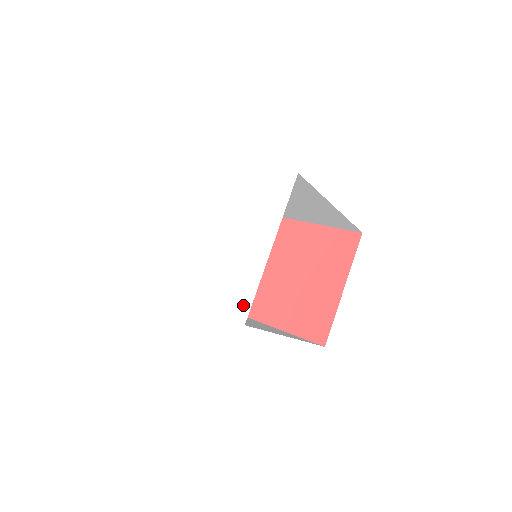
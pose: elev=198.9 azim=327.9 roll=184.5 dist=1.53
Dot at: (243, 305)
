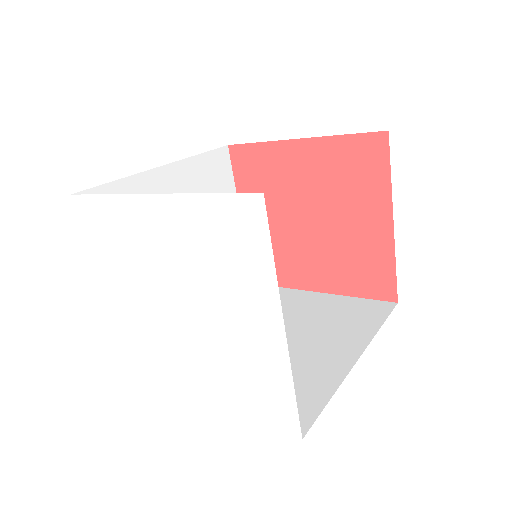
Dot at: (285, 413)
